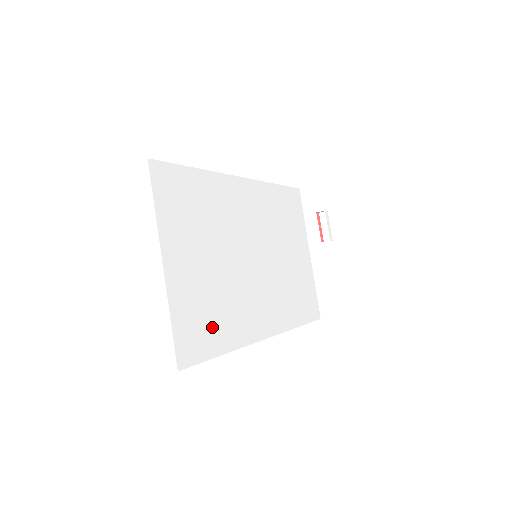
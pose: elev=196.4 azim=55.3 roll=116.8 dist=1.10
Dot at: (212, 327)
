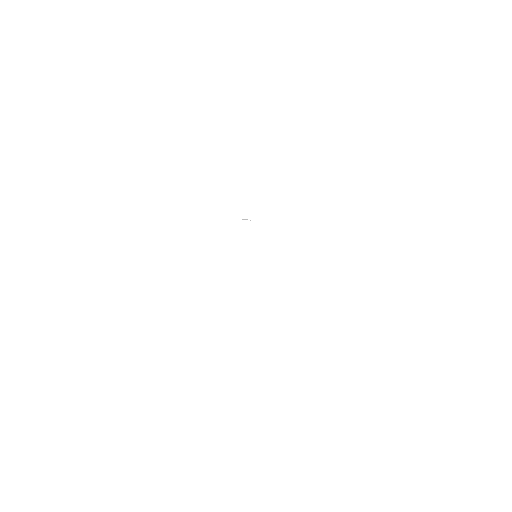
Dot at: occluded
